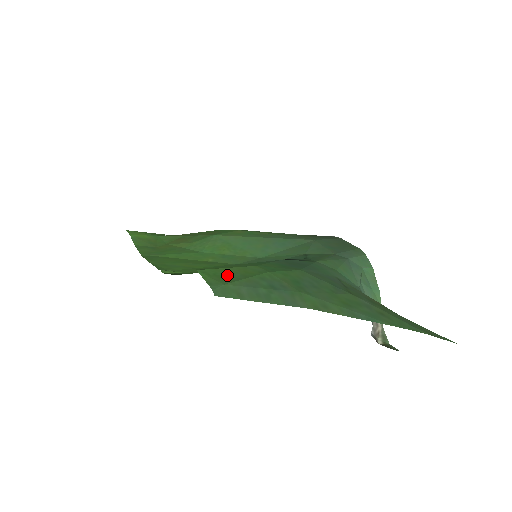
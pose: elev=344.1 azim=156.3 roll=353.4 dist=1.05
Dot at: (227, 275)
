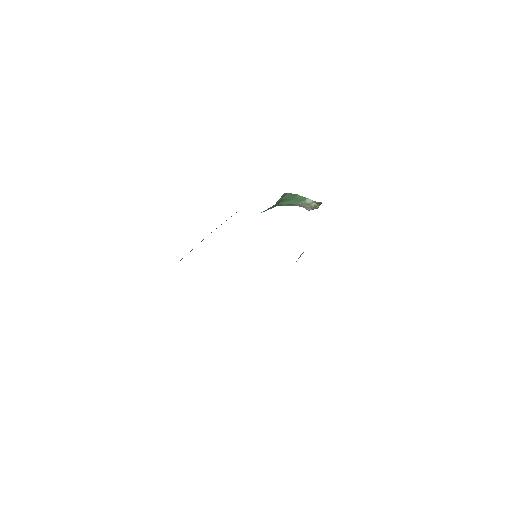
Dot at: occluded
